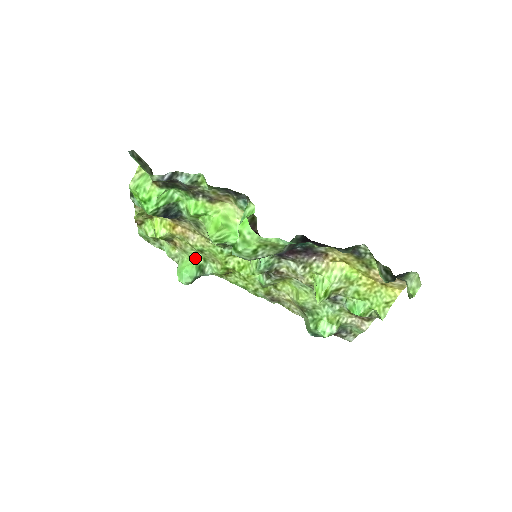
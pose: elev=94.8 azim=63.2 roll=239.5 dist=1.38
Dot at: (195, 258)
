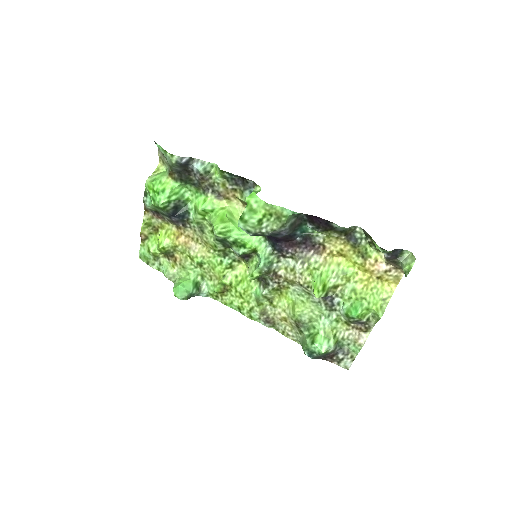
Dot at: (193, 274)
